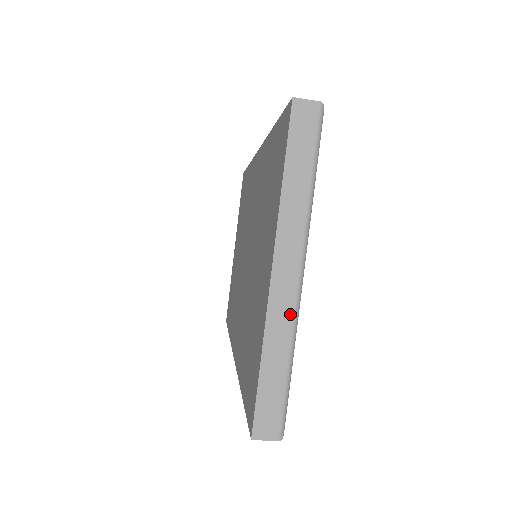
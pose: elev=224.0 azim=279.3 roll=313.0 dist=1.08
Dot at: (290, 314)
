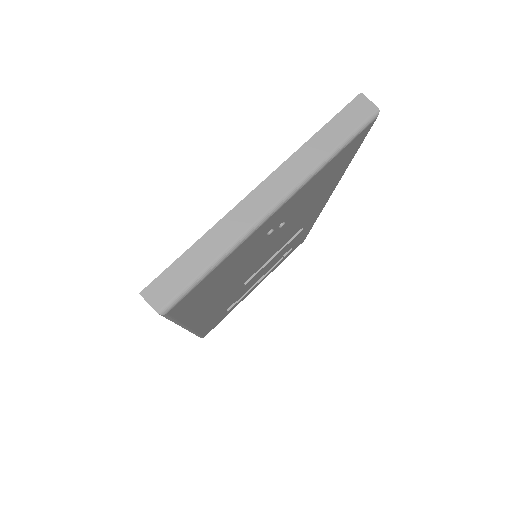
Dot at: (246, 225)
